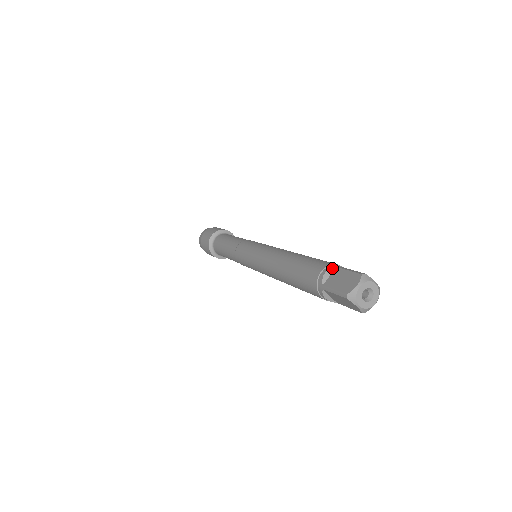
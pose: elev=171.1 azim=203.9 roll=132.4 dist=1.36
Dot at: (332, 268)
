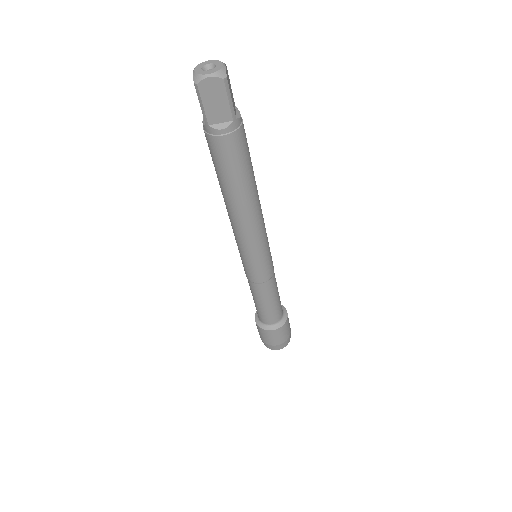
Dot at: occluded
